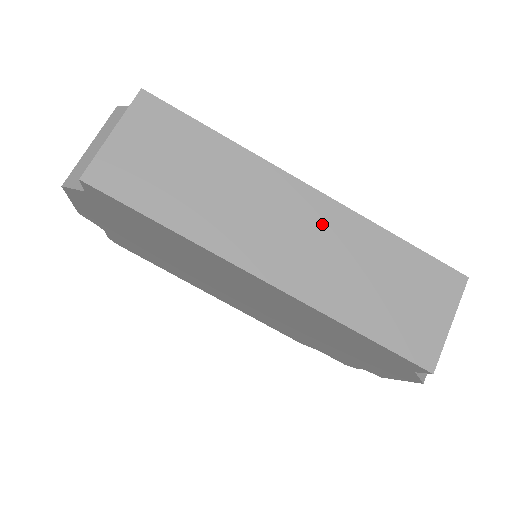
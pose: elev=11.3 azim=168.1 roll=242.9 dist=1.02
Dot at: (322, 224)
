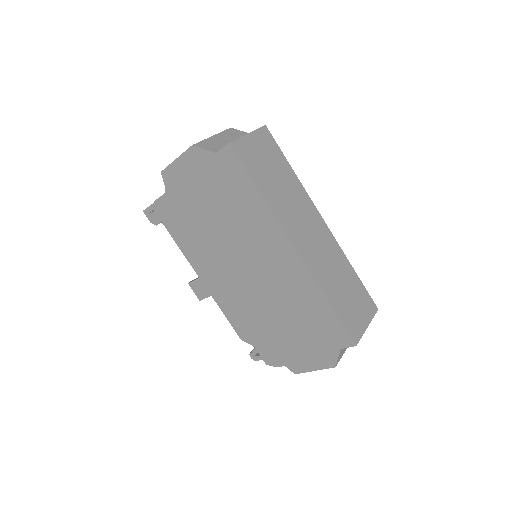
Dot at: (325, 240)
